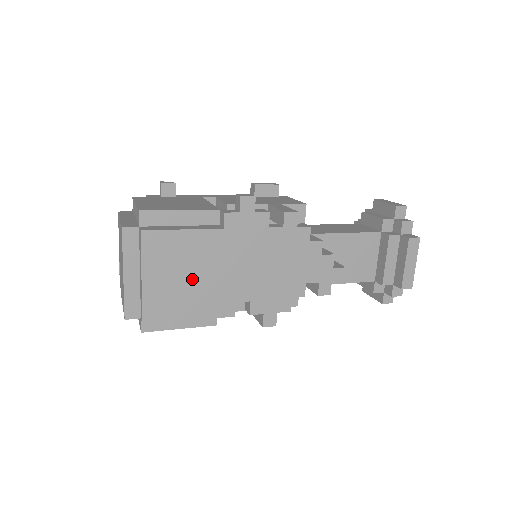
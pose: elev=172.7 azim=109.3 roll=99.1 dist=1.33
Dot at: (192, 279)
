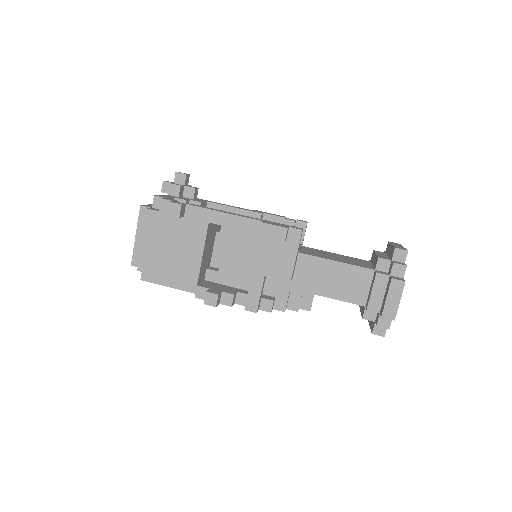
Dot at: occluded
